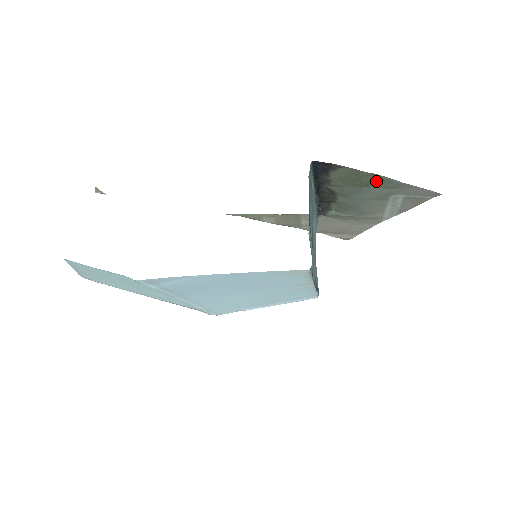
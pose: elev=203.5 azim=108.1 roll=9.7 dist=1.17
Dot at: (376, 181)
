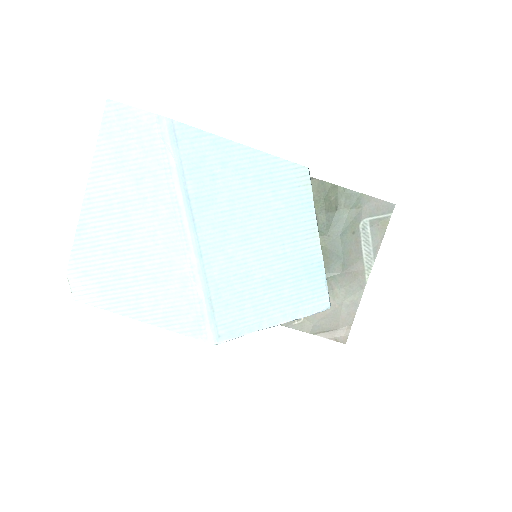
Dot at: (341, 199)
